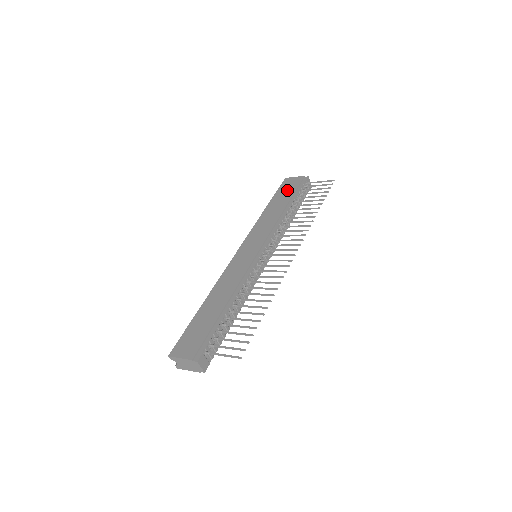
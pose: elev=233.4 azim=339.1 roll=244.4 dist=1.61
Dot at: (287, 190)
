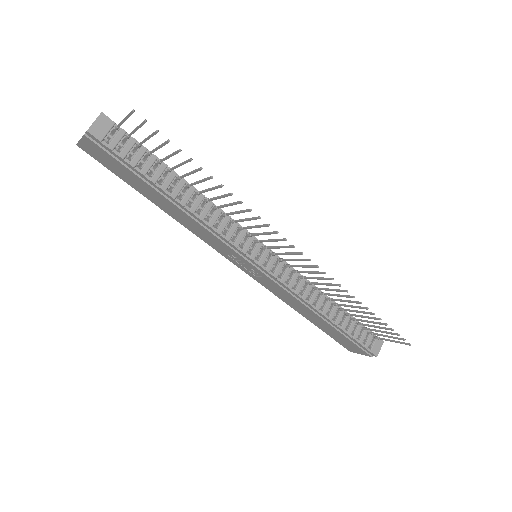
Dot at: occluded
